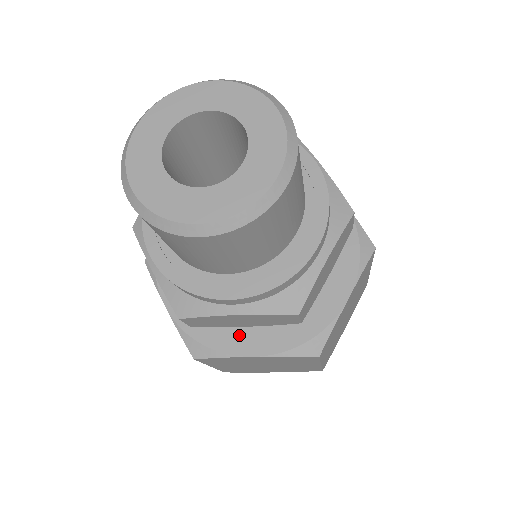
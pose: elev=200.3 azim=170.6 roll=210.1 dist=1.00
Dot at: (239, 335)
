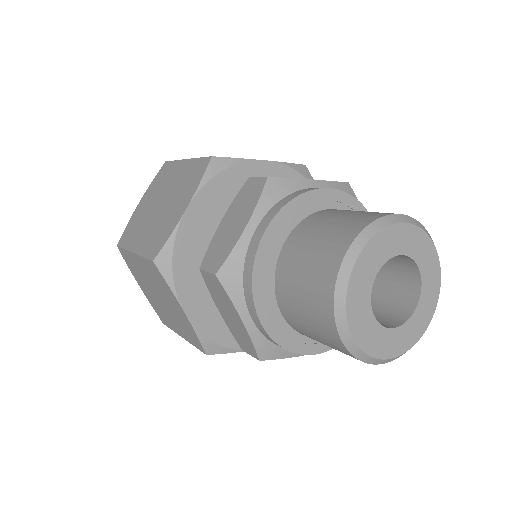
Dot at: occluded
